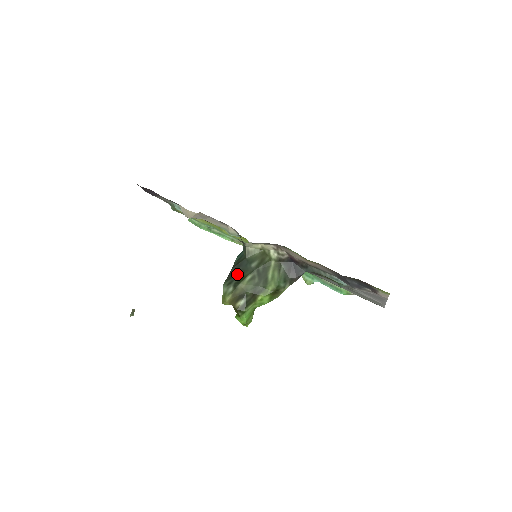
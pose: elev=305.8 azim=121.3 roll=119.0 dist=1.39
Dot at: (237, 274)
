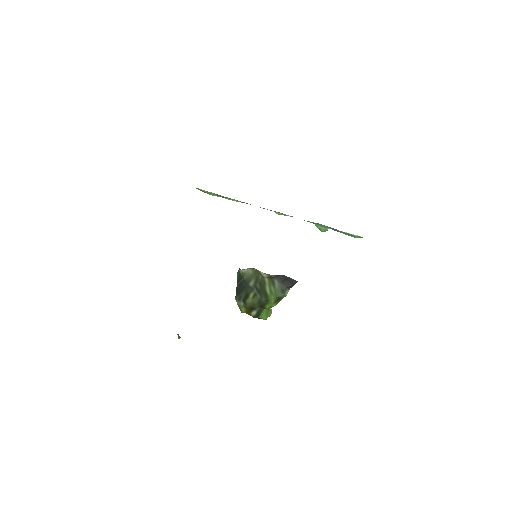
Dot at: (242, 291)
